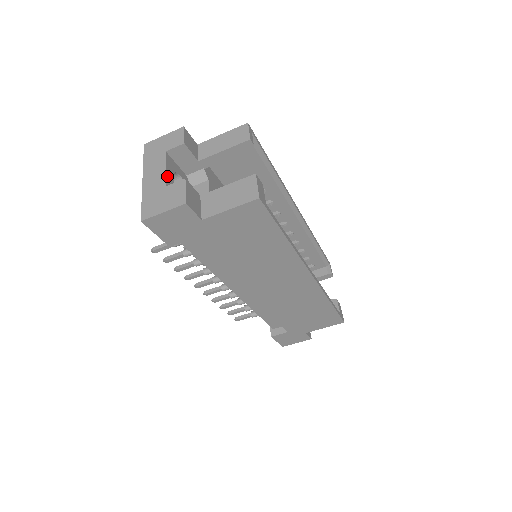
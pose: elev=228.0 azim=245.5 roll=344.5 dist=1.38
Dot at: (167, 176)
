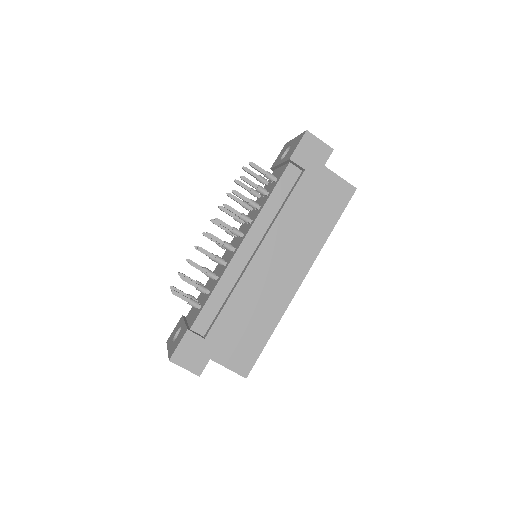
Dot at: occluded
